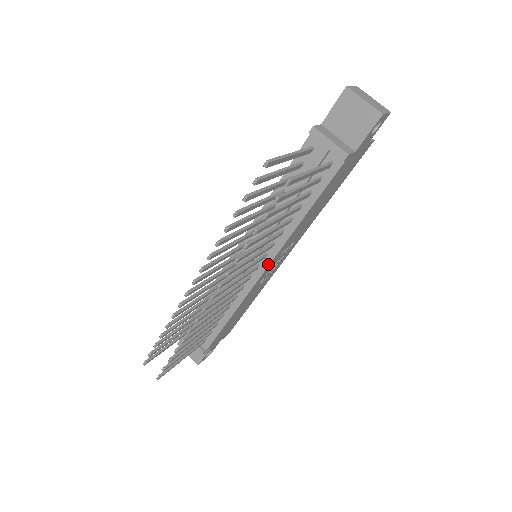
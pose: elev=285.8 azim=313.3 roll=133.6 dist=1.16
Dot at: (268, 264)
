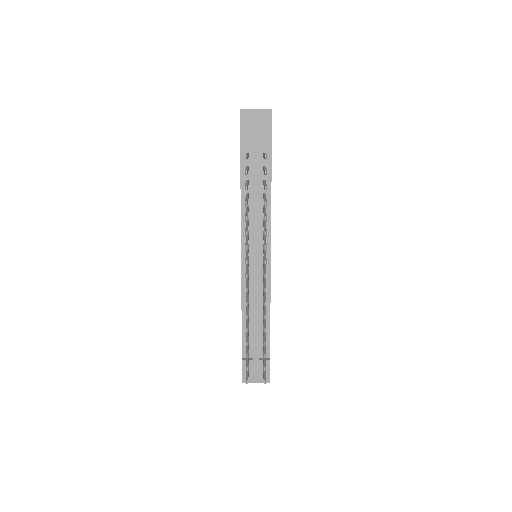
Dot at: (270, 250)
